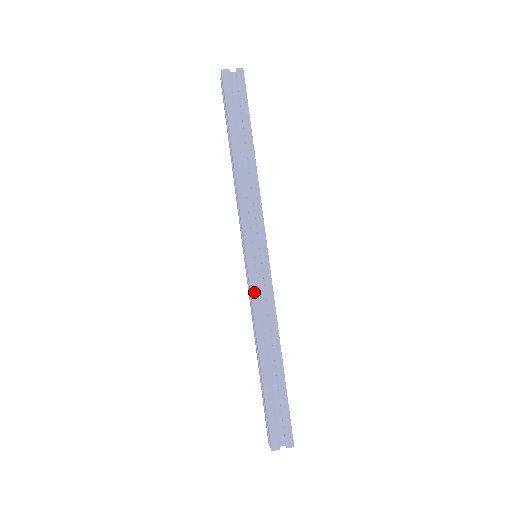
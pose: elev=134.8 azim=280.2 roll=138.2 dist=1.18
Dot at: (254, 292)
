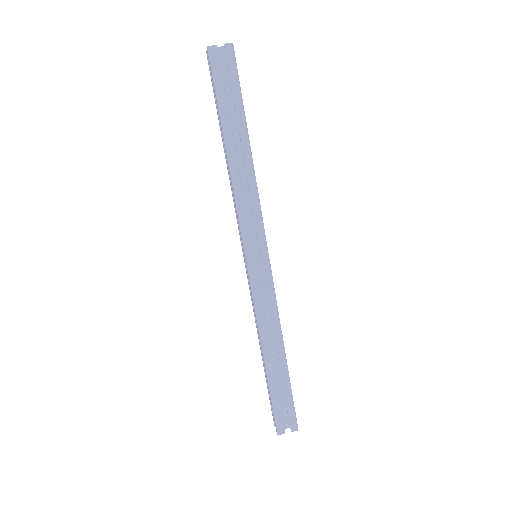
Dot at: (256, 295)
